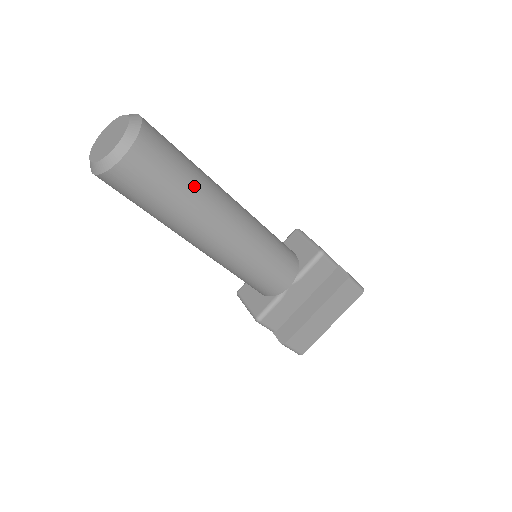
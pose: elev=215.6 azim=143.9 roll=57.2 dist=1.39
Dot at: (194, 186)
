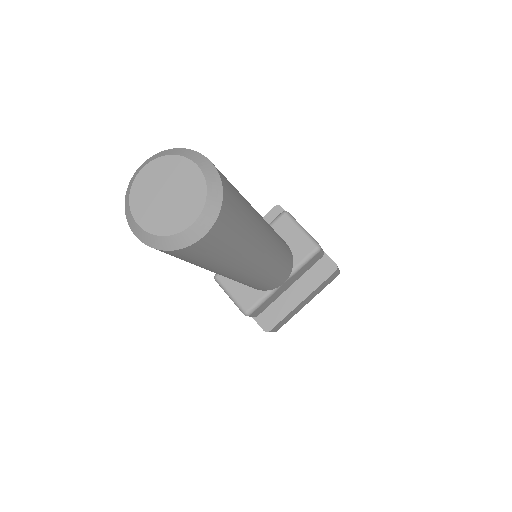
Dot at: (251, 234)
